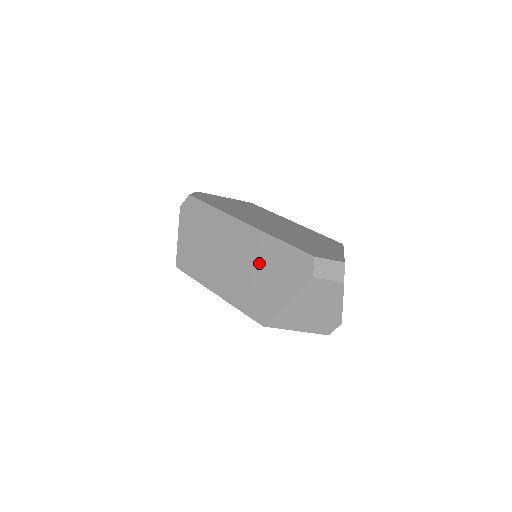
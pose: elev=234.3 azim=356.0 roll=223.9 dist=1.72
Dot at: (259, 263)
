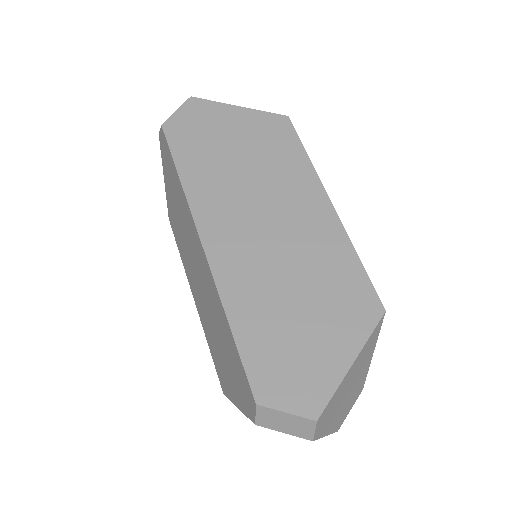
Dot at: (216, 324)
